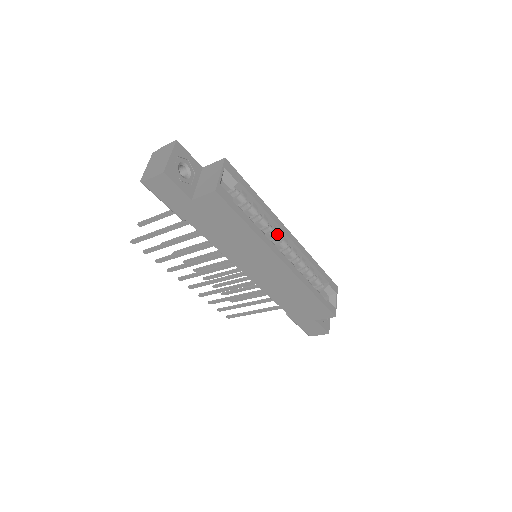
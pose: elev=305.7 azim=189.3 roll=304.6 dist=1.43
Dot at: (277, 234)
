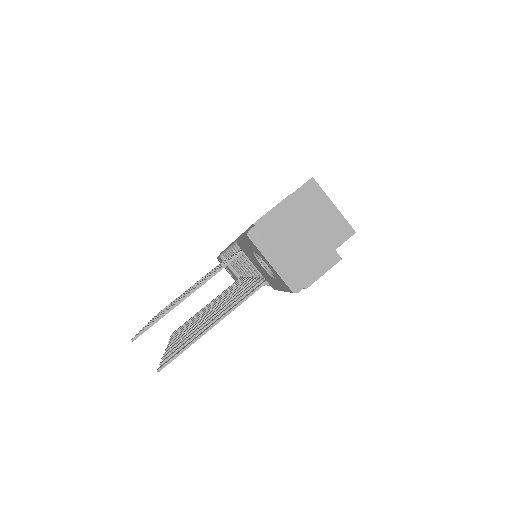
Dot at: occluded
